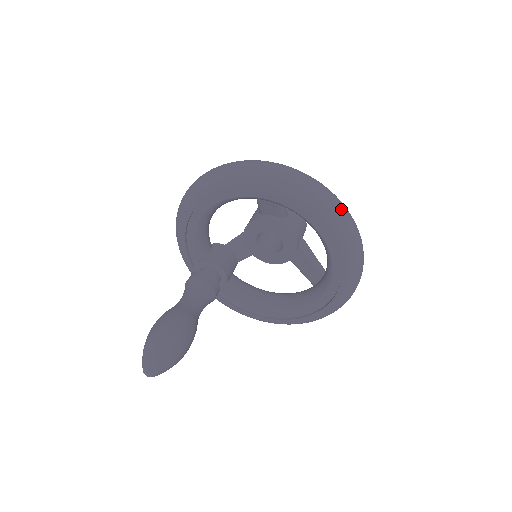
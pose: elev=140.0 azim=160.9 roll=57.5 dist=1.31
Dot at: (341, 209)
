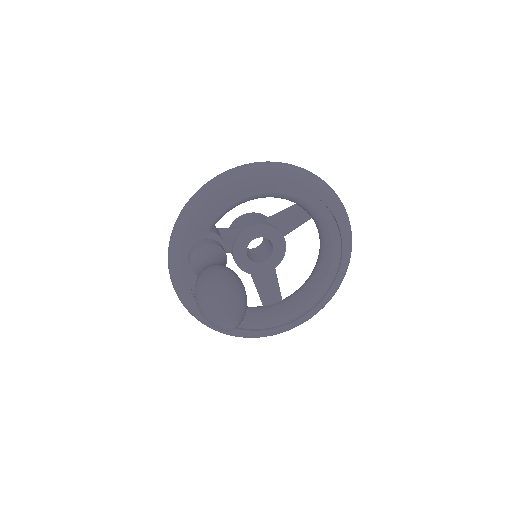
Dot at: occluded
